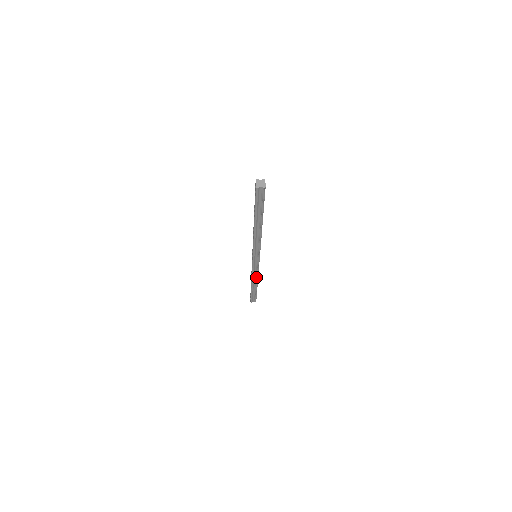
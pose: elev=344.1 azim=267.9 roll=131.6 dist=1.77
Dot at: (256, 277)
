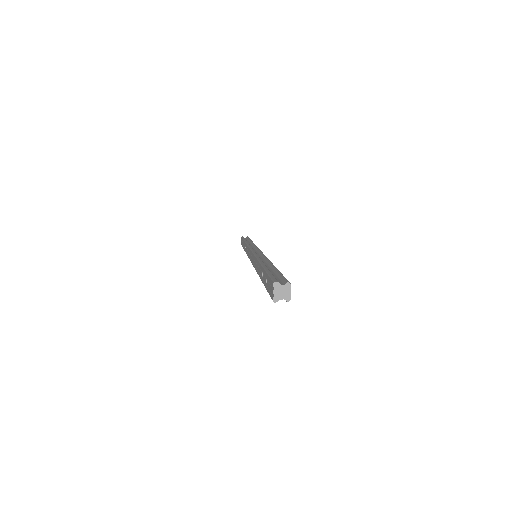
Dot at: occluded
